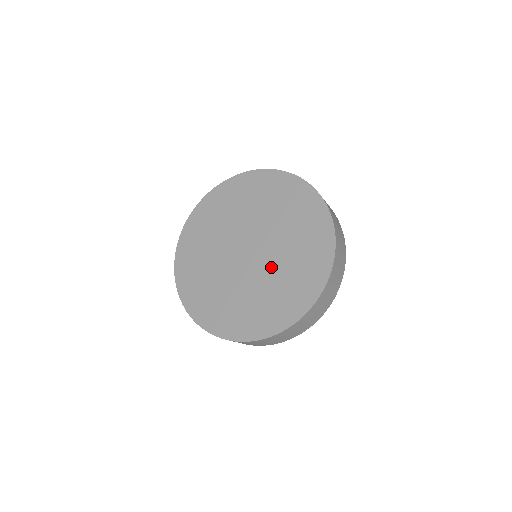
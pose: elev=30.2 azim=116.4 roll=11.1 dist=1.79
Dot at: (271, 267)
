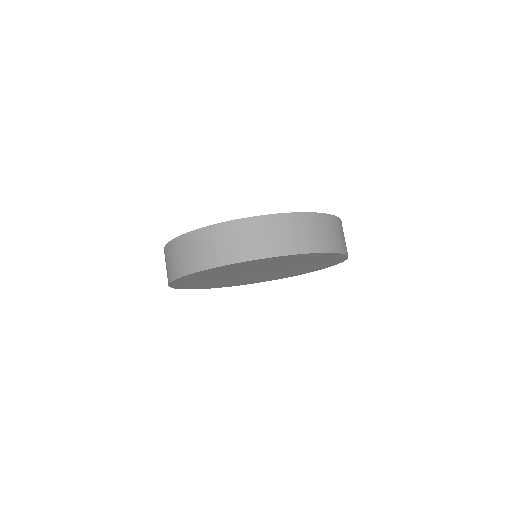
Dot at: occluded
